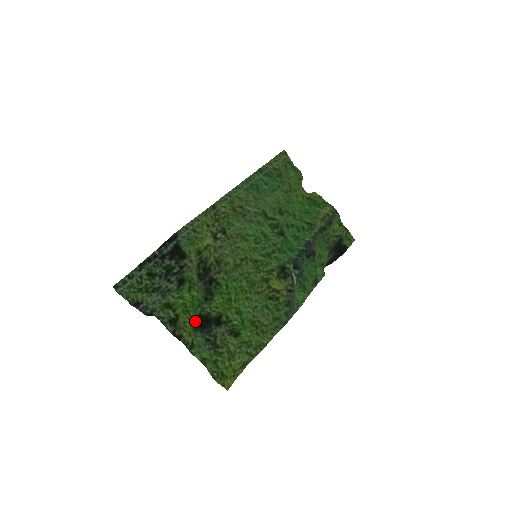
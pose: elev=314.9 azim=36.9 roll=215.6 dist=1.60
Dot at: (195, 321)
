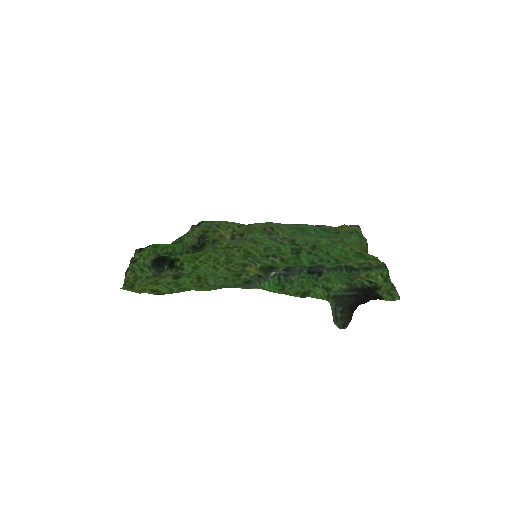
Dot at: (156, 256)
